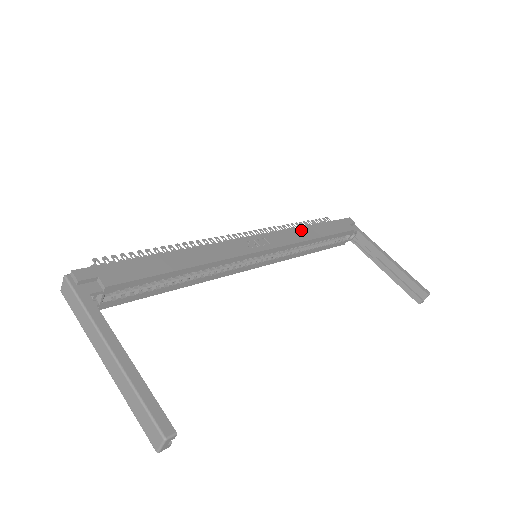
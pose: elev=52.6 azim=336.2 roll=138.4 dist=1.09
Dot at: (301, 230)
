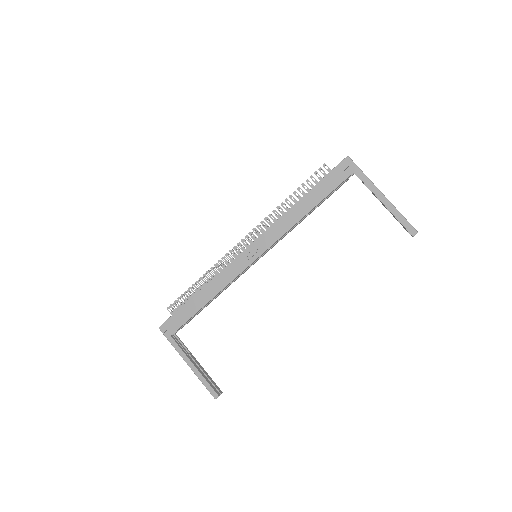
Dot at: (288, 215)
